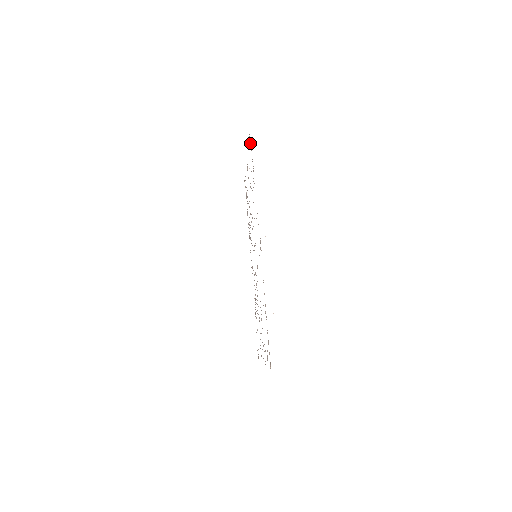
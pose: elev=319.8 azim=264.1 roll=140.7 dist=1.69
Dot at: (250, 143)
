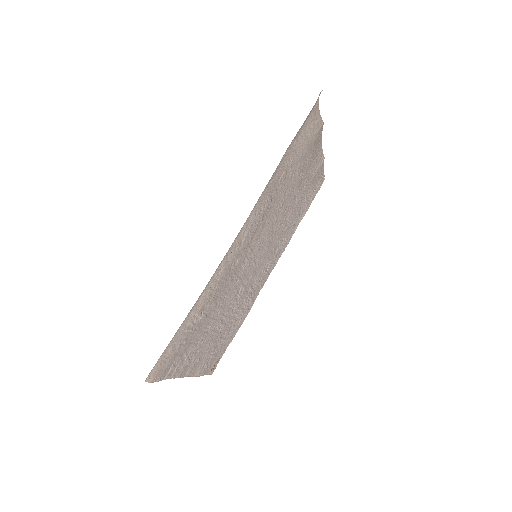
Dot at: (315, 118)
